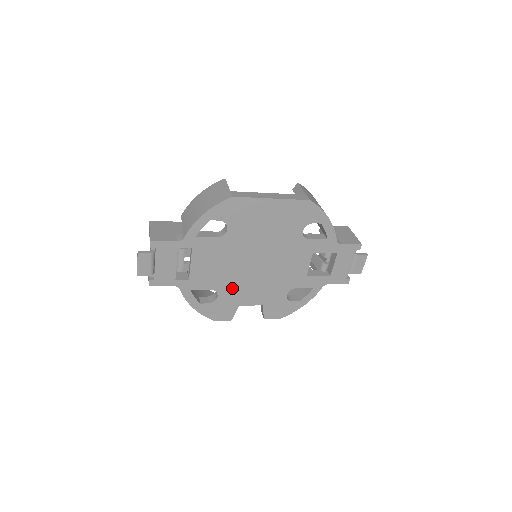
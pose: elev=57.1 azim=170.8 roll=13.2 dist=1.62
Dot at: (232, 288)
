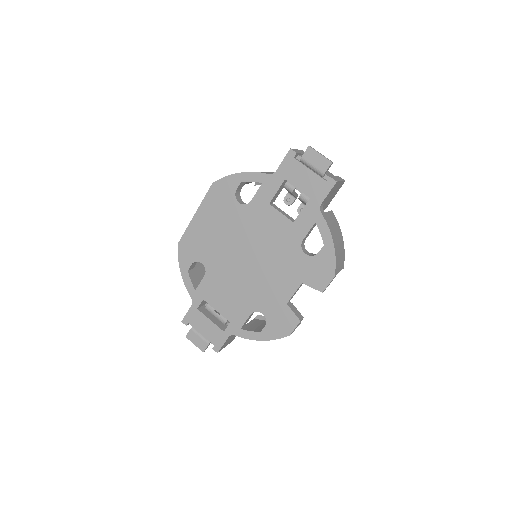
Dot at: (262, 296)
